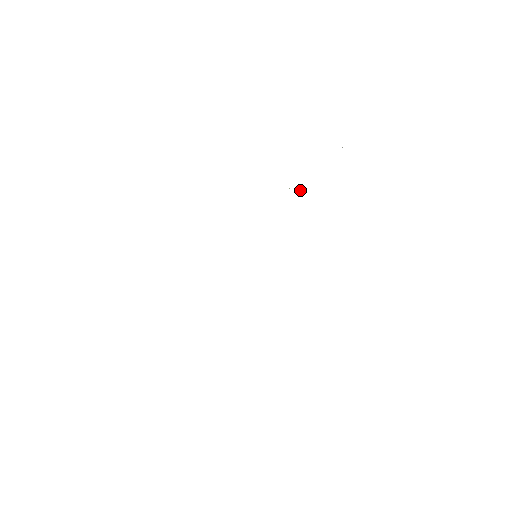
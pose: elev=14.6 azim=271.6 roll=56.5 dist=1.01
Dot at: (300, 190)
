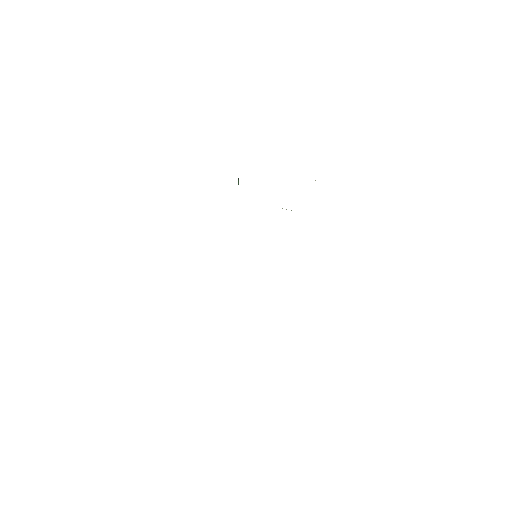
Dot at: occluded
